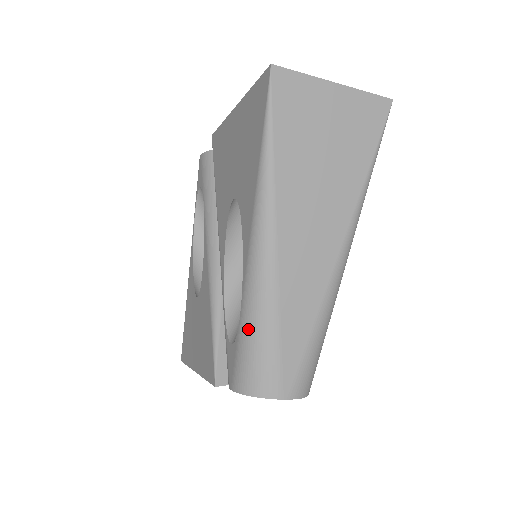
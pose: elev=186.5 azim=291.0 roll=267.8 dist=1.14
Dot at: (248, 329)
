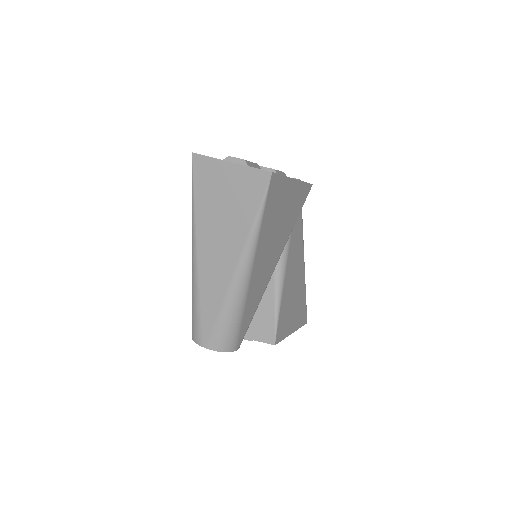
Dot at: occluded
